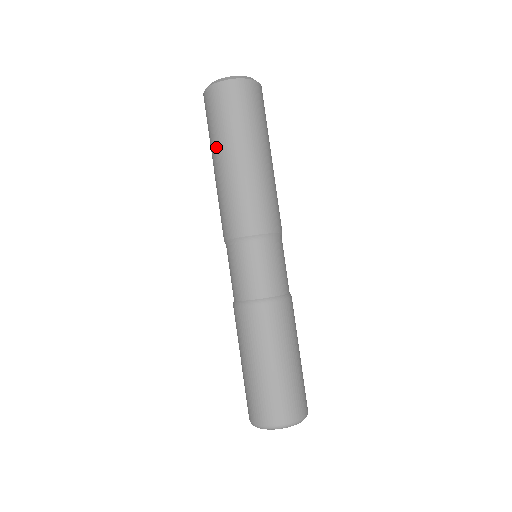
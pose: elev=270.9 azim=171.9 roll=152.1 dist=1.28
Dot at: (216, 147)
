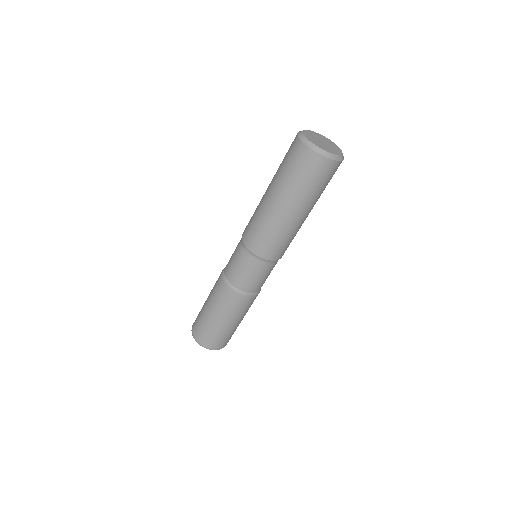
Dot at: (288, 195)
